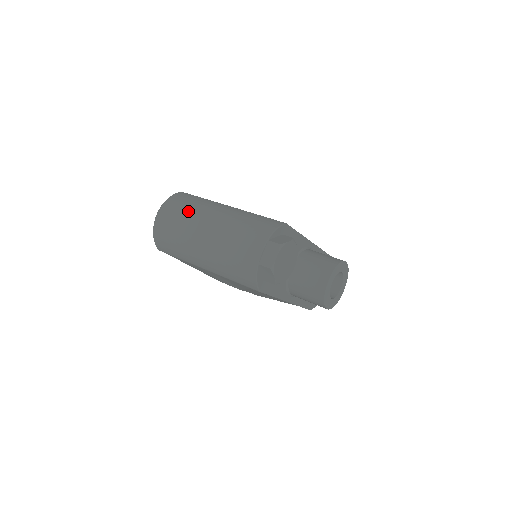
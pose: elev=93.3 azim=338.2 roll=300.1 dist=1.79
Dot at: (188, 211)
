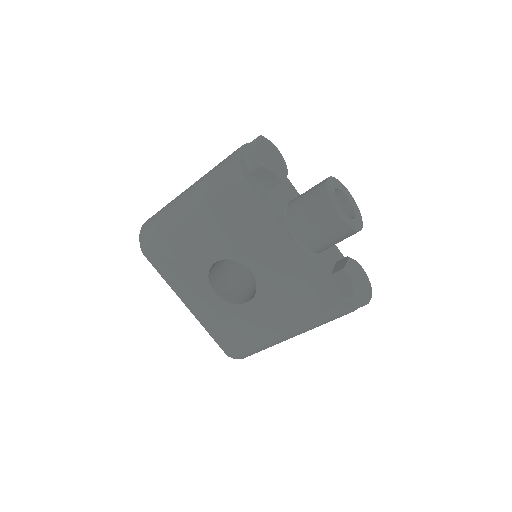
Dot at: occluded
